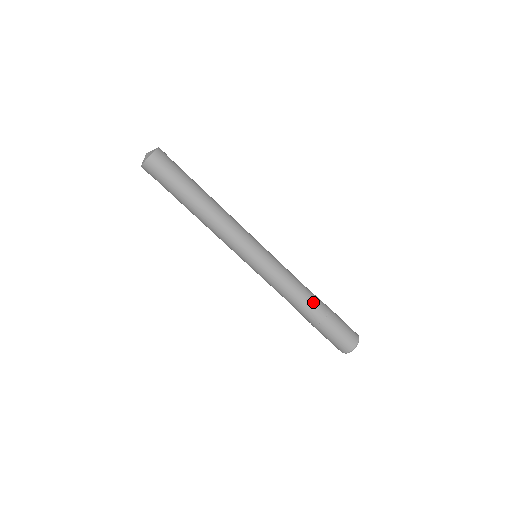
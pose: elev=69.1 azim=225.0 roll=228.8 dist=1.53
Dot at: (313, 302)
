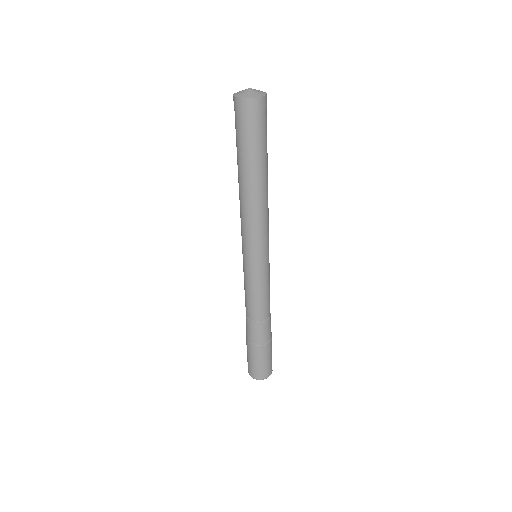
Dot at: (265, 327)
